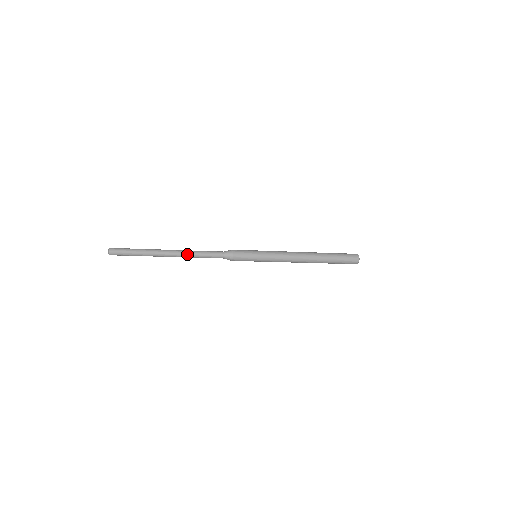
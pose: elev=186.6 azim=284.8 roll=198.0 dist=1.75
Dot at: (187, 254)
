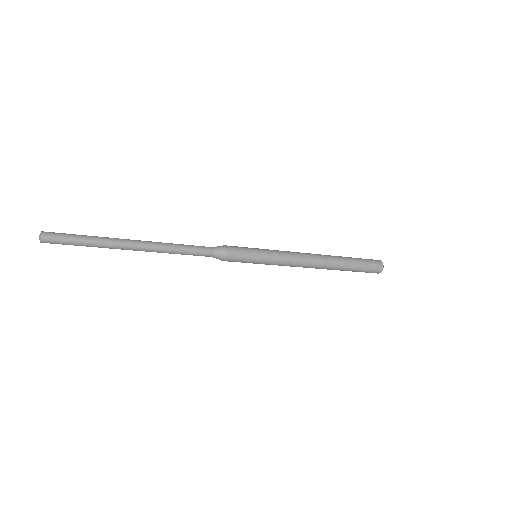
Dot at: (161, 251)
